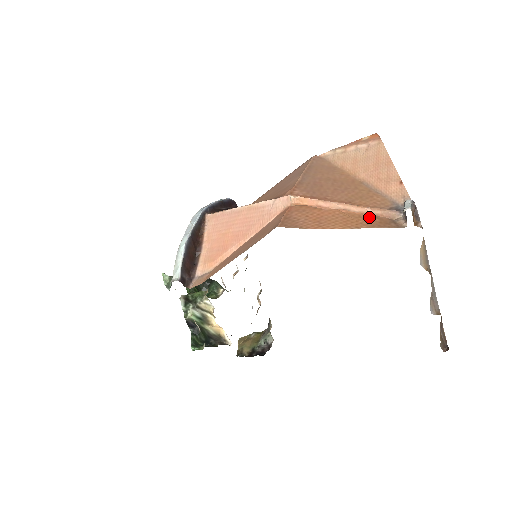
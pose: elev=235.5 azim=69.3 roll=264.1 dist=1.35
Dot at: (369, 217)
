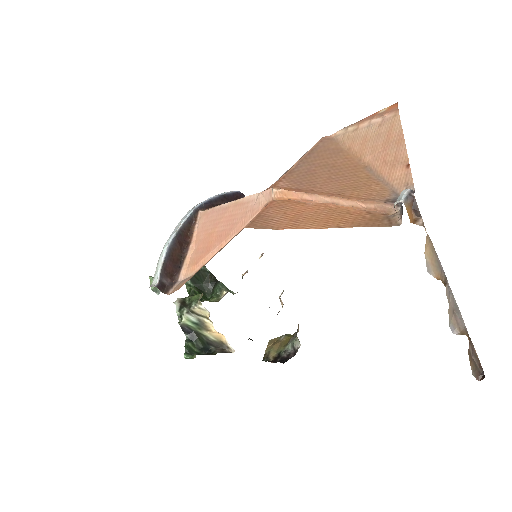
Dot at: (359, 212)
